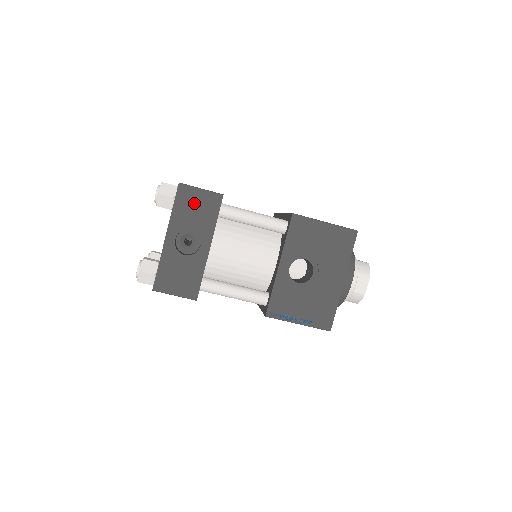
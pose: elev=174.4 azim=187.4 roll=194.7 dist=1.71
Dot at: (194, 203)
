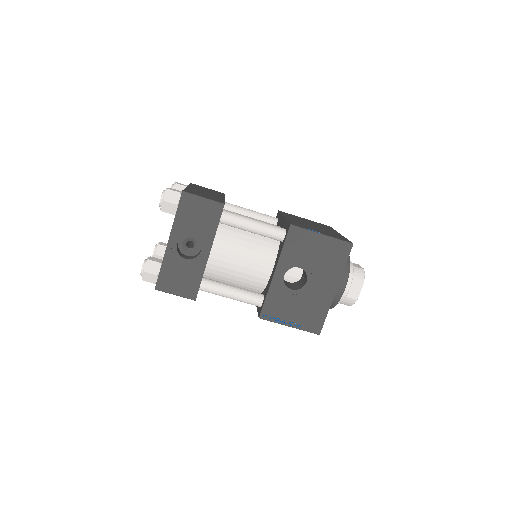
Dot at: (196, 211)
